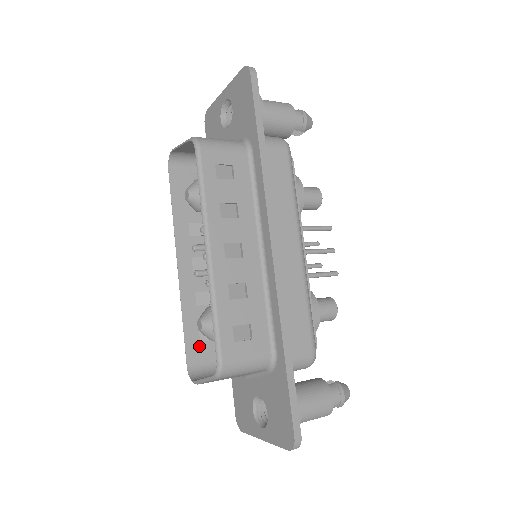
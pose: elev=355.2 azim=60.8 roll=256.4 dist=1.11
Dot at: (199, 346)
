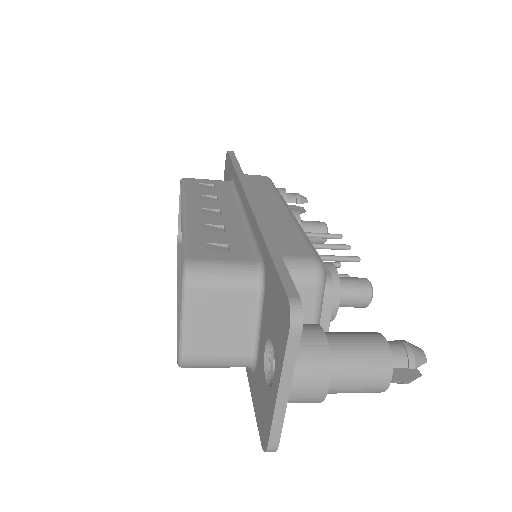
Dot at: occluded
